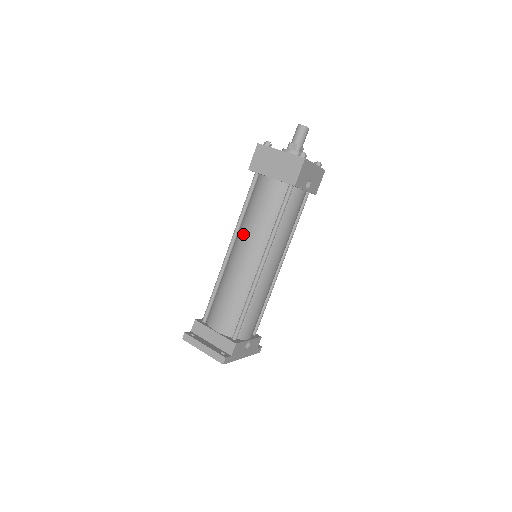
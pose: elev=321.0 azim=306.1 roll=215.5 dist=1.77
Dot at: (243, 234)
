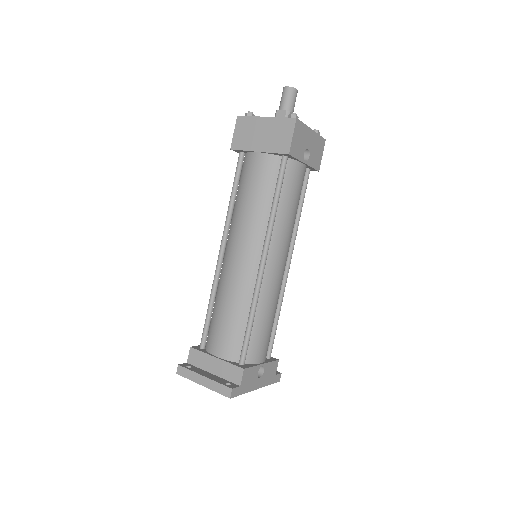
Dot at: (235, 228)
